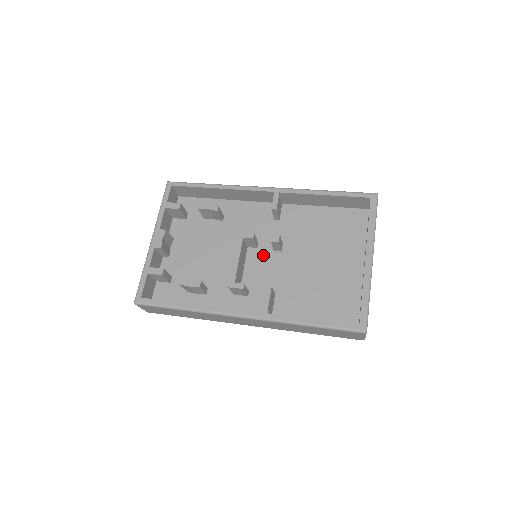
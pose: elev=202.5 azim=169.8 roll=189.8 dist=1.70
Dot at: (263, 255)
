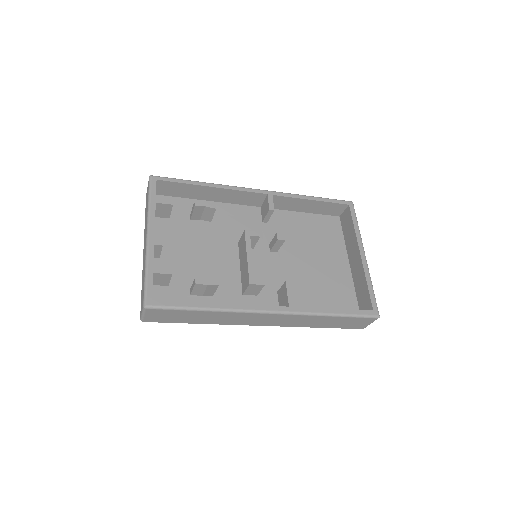
Dot at: (261, 255)
